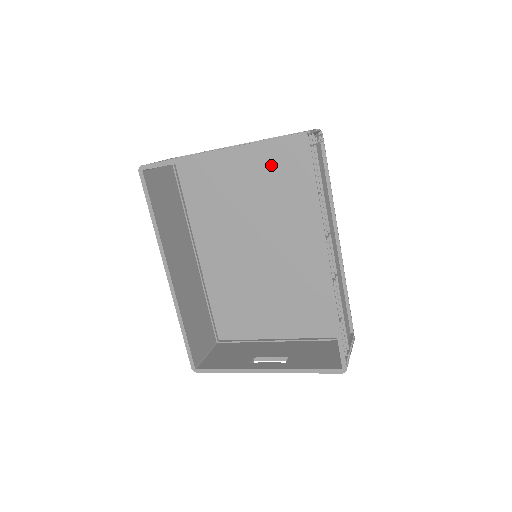
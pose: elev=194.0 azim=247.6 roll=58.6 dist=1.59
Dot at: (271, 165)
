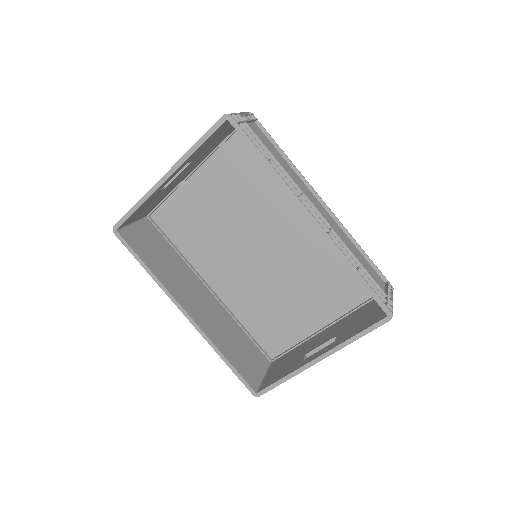
Dot at: (226, 168)
